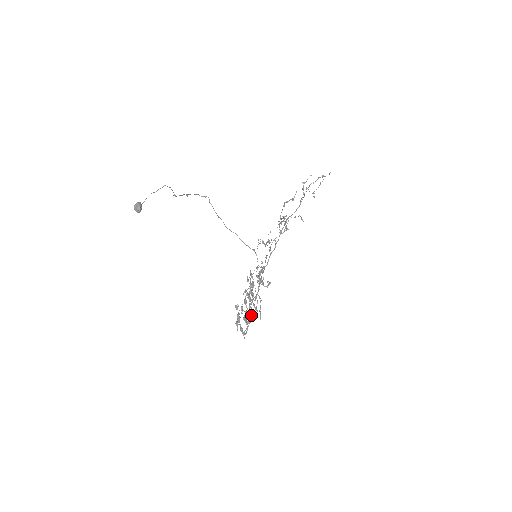
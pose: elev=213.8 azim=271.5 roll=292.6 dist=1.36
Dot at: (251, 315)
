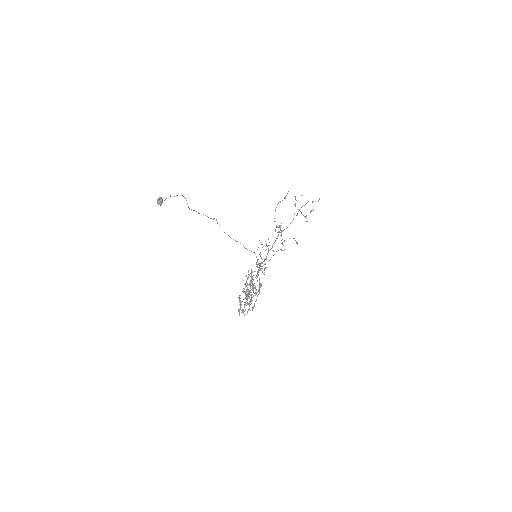
Dot at: (251, 301)
